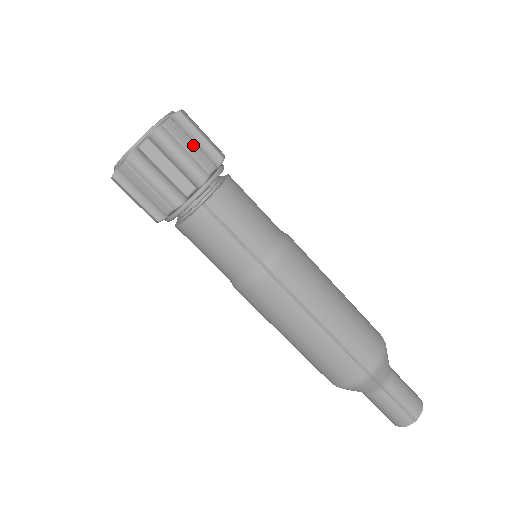
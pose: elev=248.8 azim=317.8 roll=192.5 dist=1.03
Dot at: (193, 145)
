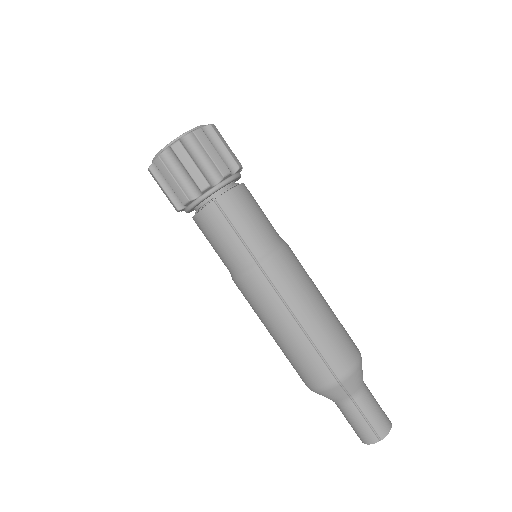
Dot at: (214, 151)
